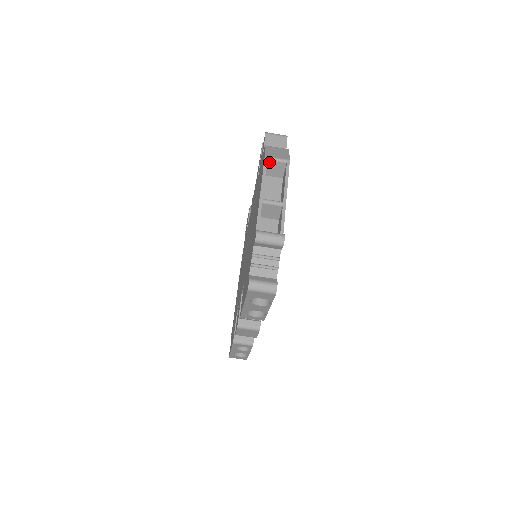
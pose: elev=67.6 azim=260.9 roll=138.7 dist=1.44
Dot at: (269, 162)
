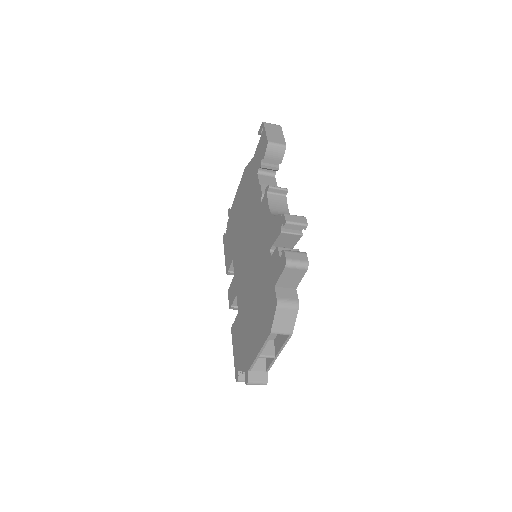
Dot at: (273, 332)
